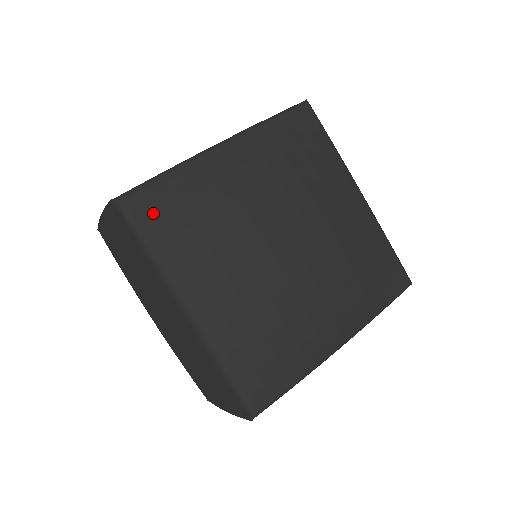
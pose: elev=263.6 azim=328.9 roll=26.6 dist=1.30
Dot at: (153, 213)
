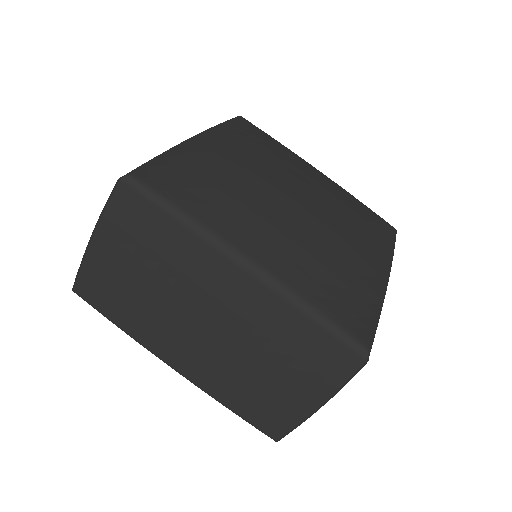
Dot at: (168, 182)
